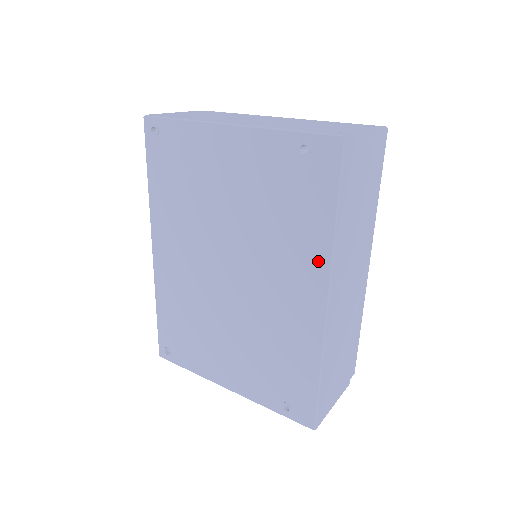
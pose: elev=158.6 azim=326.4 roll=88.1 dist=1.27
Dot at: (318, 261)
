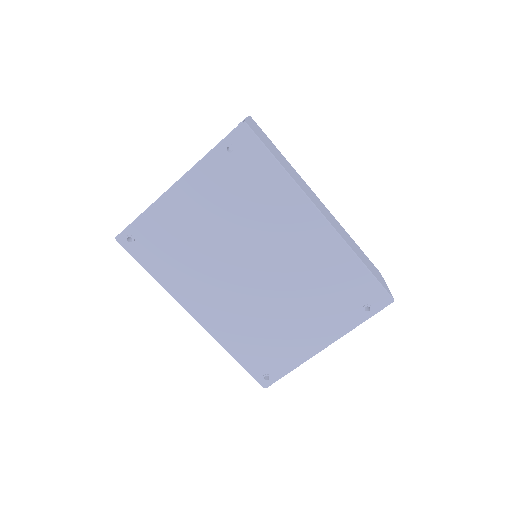
Dot at: (295, 199)
